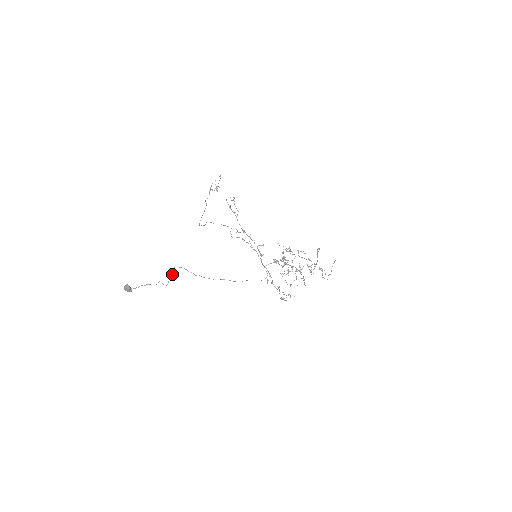
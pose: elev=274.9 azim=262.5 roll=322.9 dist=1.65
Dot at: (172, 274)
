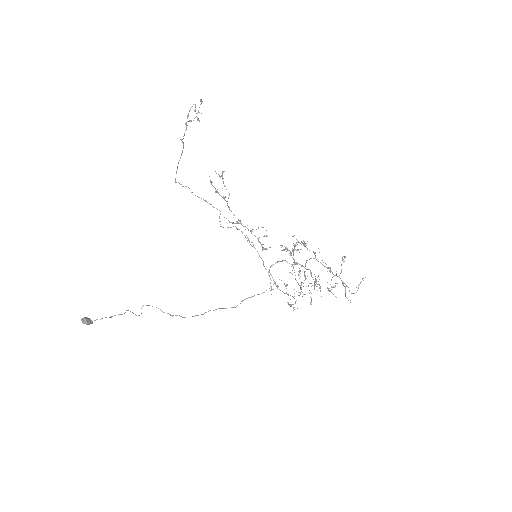
Dot at: occluded
